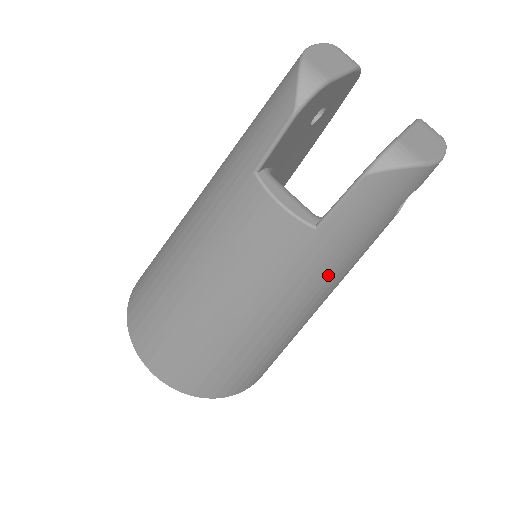
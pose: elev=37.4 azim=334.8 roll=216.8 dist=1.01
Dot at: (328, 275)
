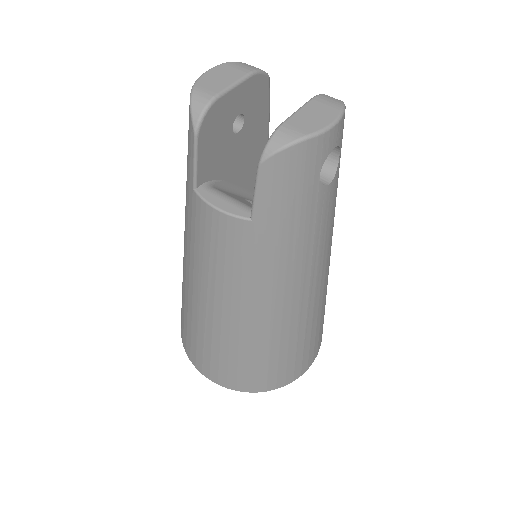
Dot at: (292, 256)
